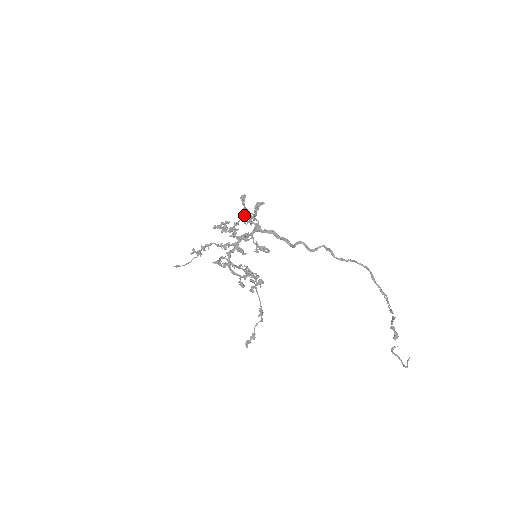
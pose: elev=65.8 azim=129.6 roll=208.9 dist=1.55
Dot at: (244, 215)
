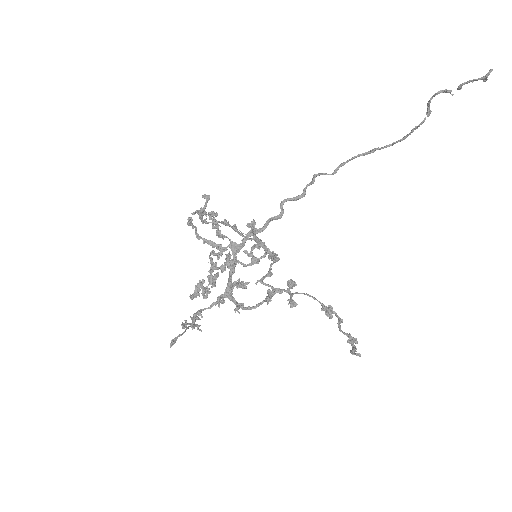
Dot at: (210, 252)
